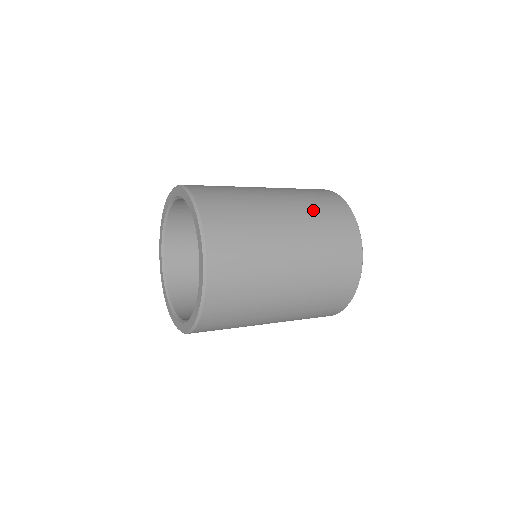
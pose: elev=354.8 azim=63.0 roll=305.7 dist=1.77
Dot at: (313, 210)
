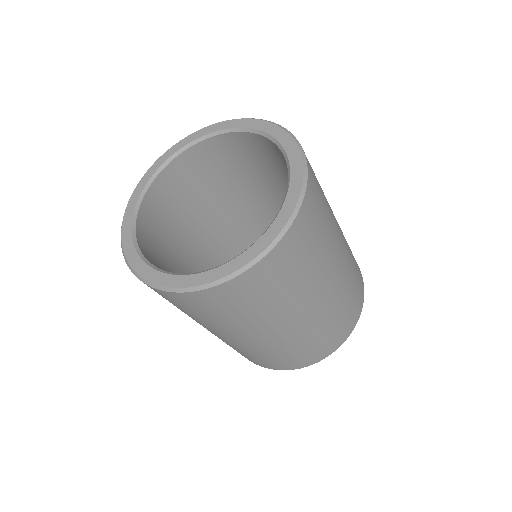
Dot at: occluded
